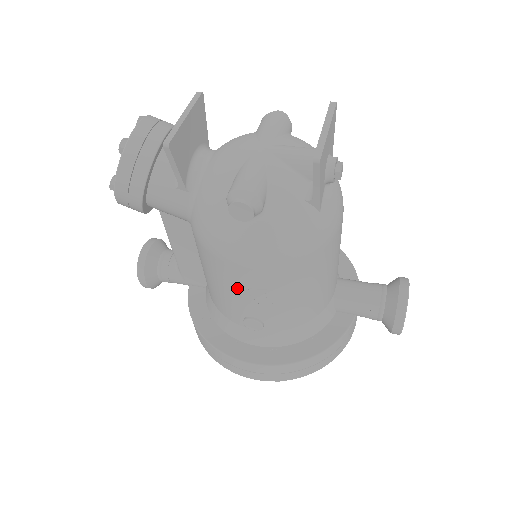
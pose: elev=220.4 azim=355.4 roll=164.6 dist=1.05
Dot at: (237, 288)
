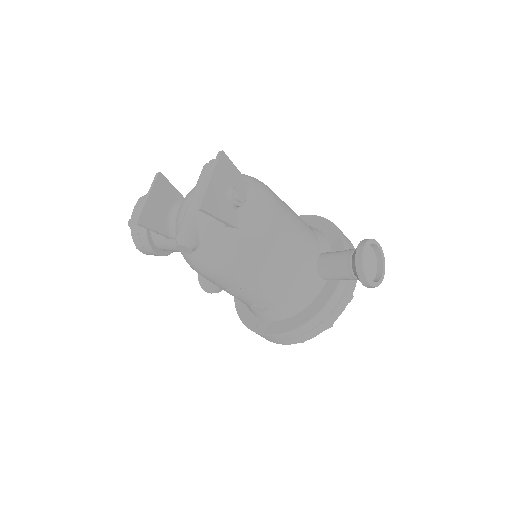
Dot at: (226, 290)
